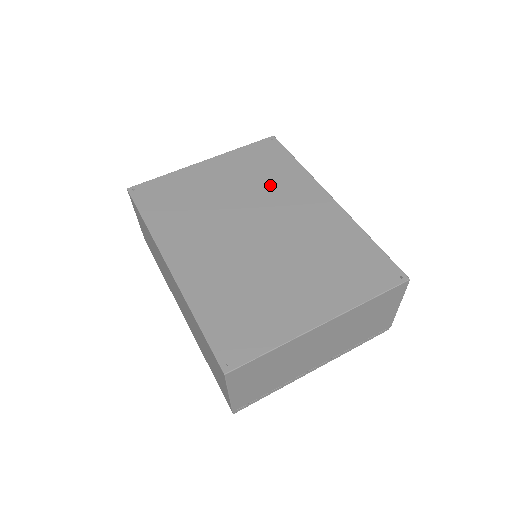
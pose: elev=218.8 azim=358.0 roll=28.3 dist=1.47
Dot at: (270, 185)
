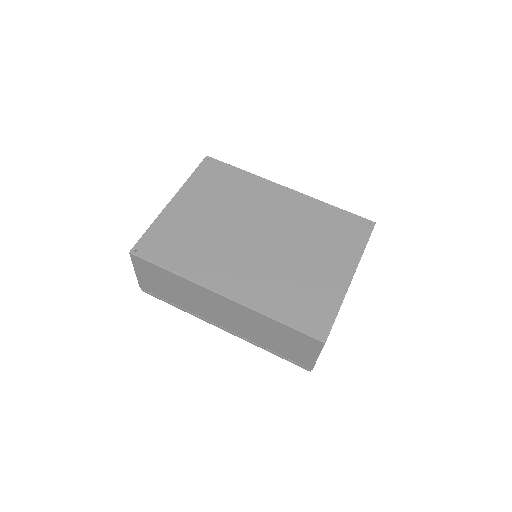
Dot at: (240, 198)
